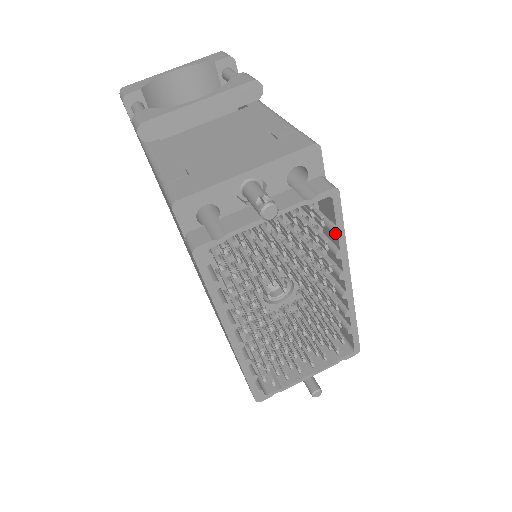
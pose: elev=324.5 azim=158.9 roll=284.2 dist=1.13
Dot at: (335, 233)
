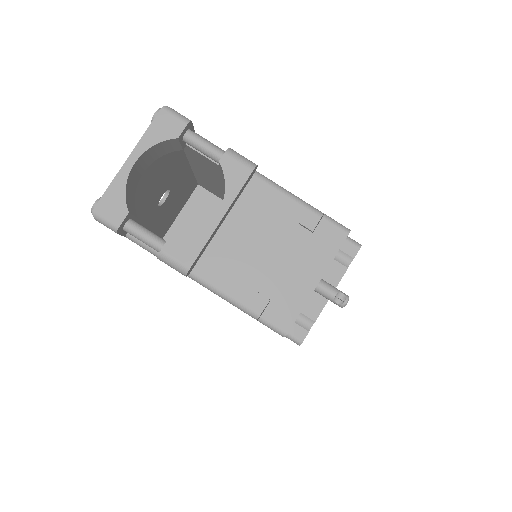
Dot at: occluded
